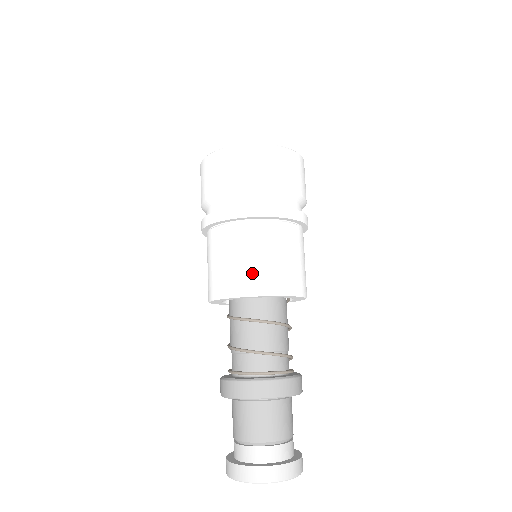
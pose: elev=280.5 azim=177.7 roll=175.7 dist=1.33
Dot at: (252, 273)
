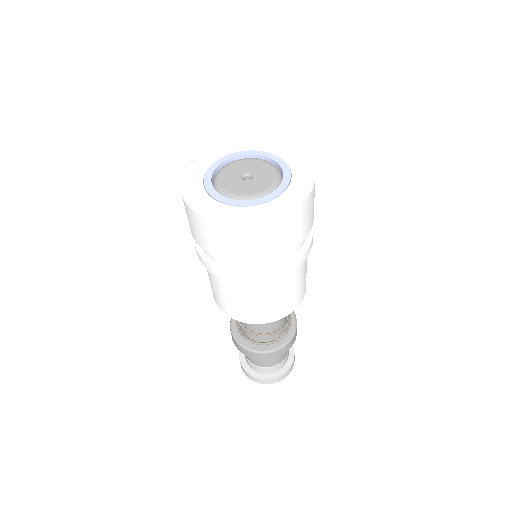
Dot at: (256, 313)
